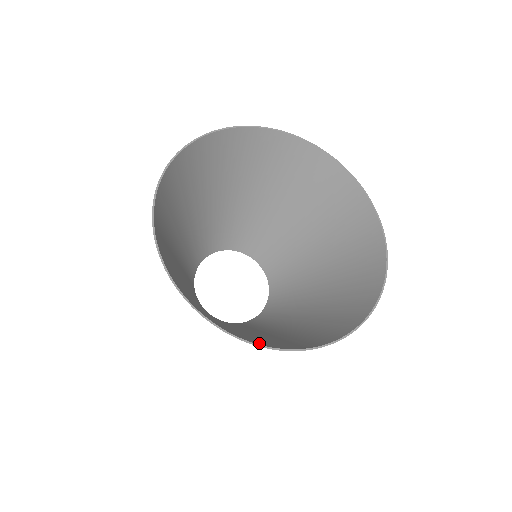
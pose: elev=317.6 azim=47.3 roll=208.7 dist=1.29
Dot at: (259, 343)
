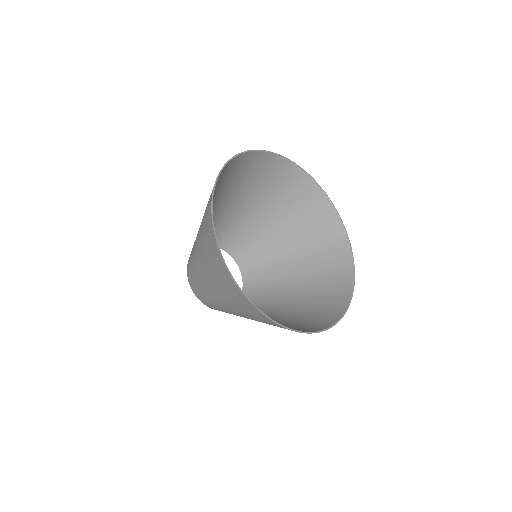
Dot at: occluded
